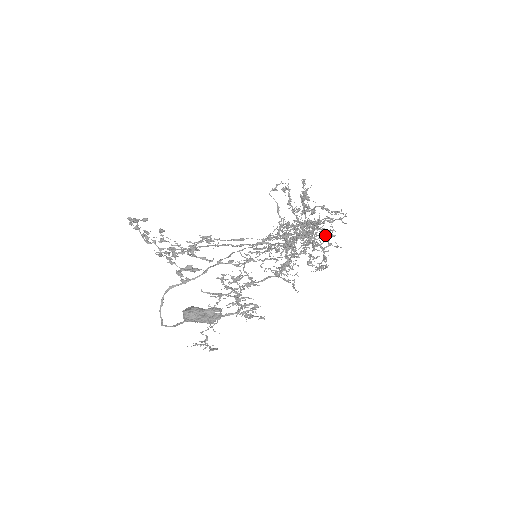
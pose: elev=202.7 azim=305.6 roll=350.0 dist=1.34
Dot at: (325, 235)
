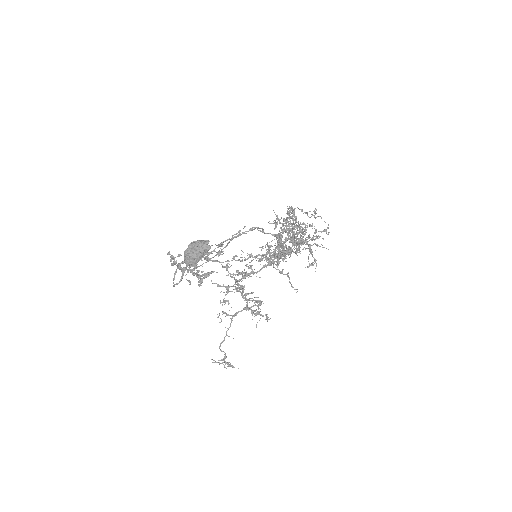
Dot at: occluded
